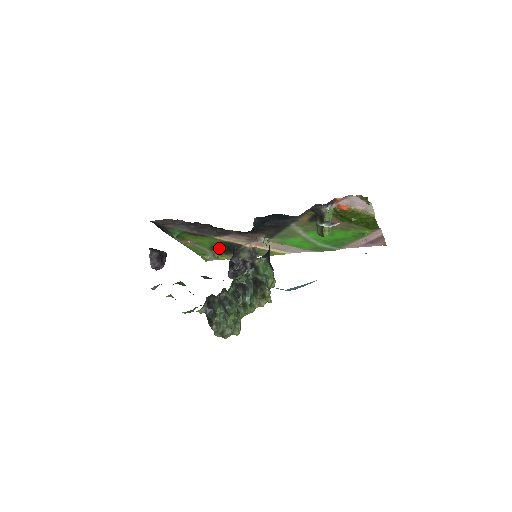
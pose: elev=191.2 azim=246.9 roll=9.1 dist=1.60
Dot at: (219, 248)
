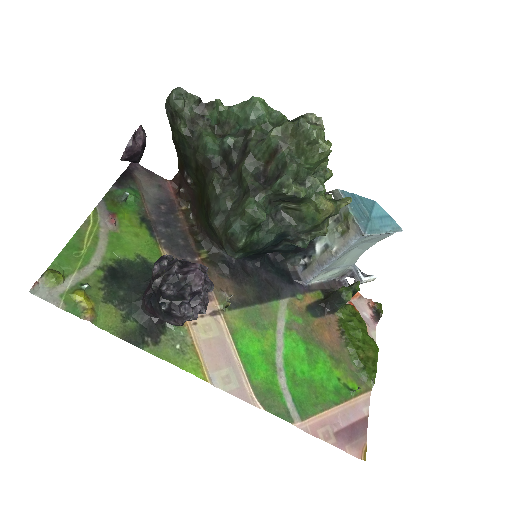
Dot at: (122, 274)
